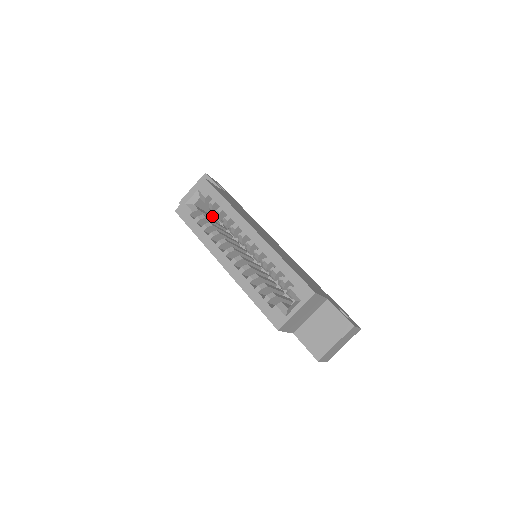
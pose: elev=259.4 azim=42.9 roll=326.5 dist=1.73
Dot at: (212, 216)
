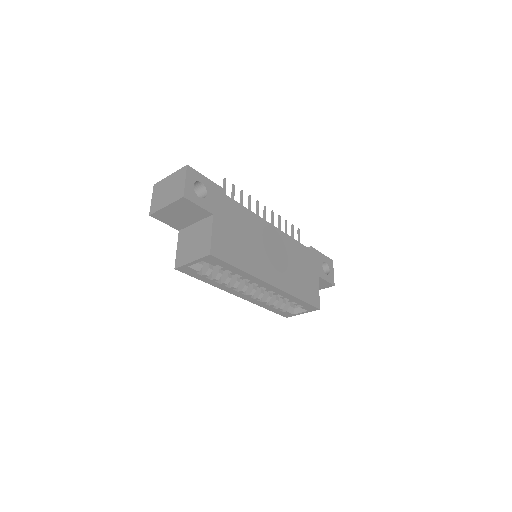
Dot at: occluded
